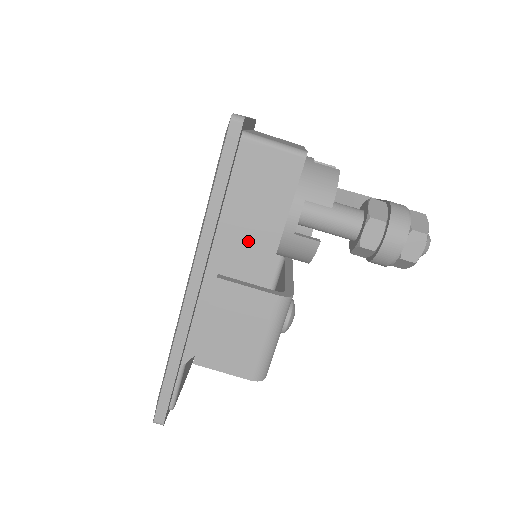
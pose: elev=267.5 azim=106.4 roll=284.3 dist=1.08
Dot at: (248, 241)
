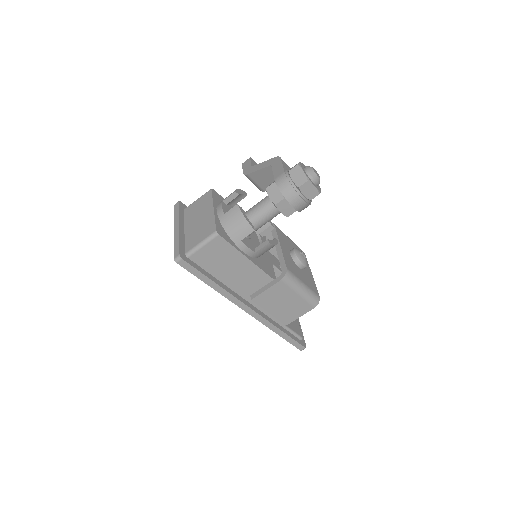
Dot at: (243, 276)
